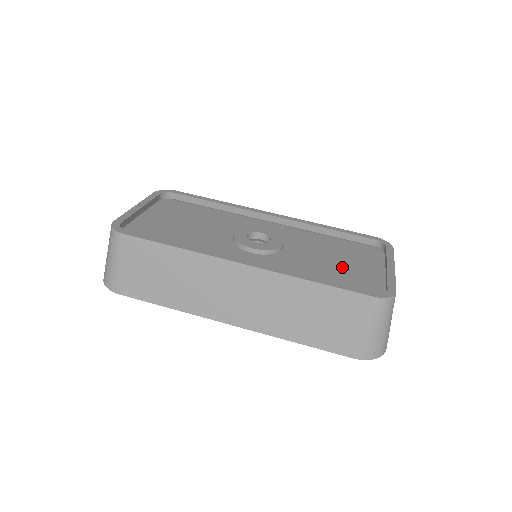
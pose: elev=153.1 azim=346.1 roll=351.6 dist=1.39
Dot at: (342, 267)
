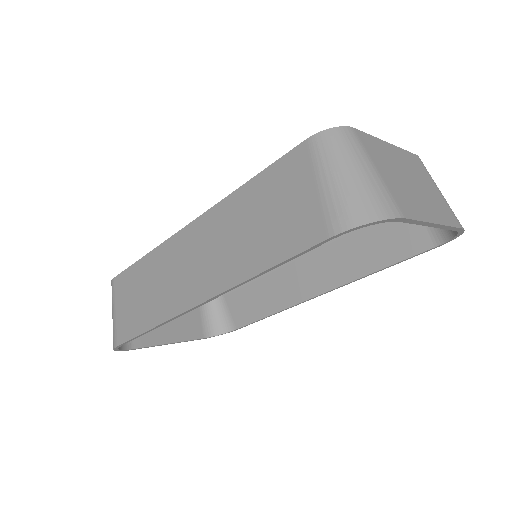
Dot at: occluded
